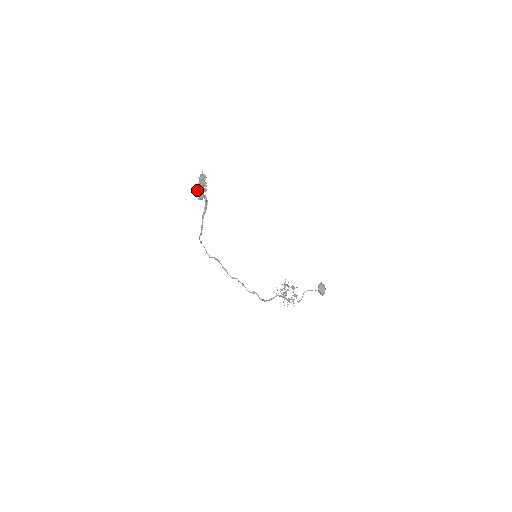
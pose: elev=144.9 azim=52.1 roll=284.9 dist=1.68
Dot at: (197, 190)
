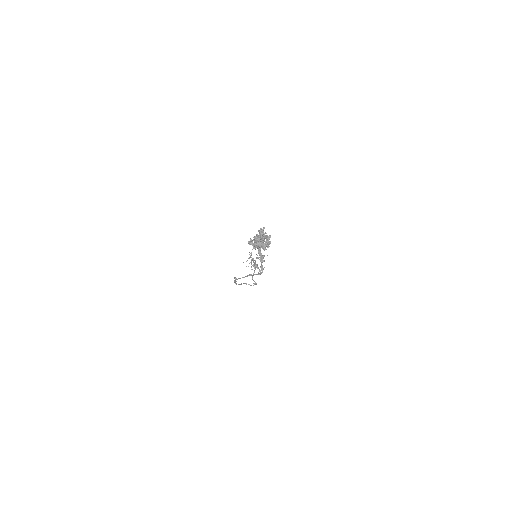
Dot at: (263, 246)
